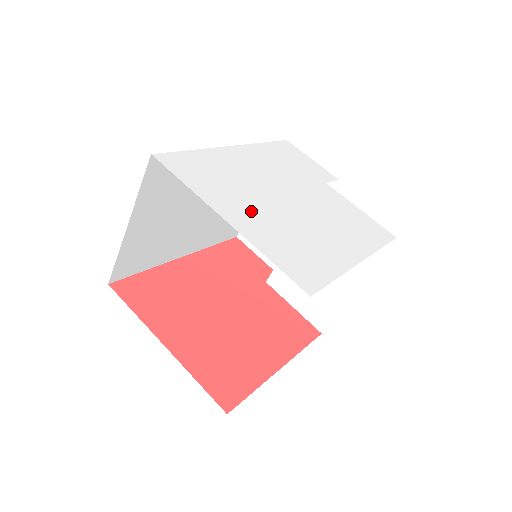
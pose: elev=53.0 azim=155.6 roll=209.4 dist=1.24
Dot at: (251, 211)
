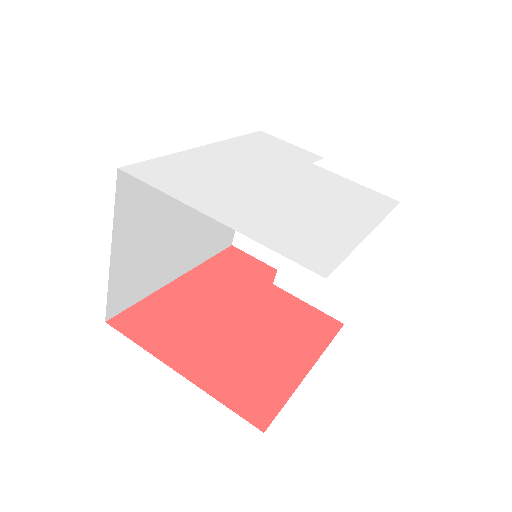
Dot at: (239, 204)
